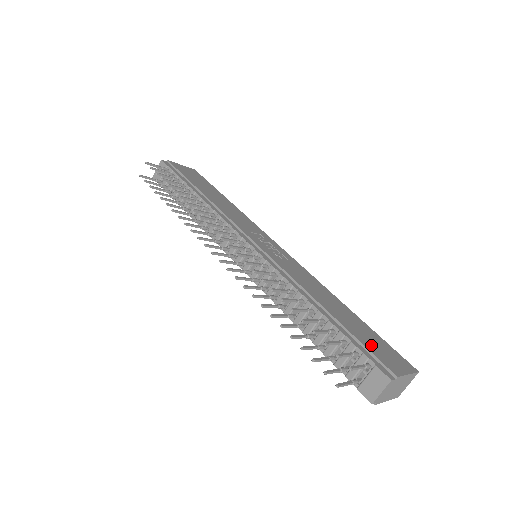
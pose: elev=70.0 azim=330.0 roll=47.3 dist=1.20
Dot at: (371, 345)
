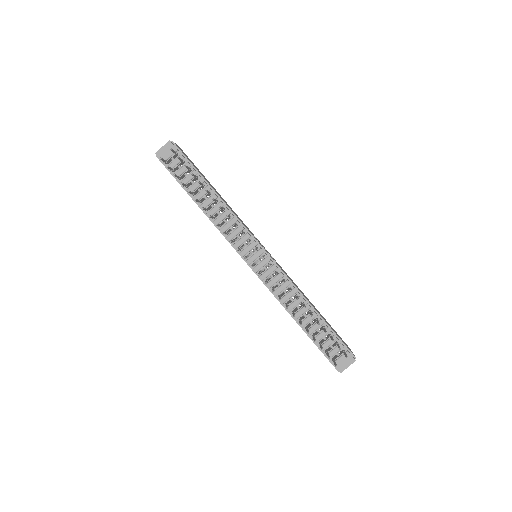
Dot at: occluded
